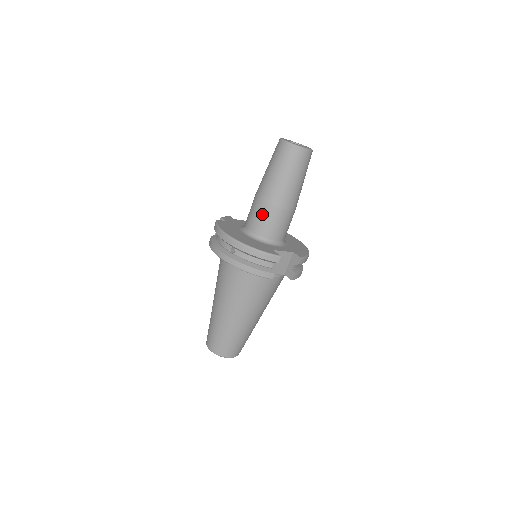
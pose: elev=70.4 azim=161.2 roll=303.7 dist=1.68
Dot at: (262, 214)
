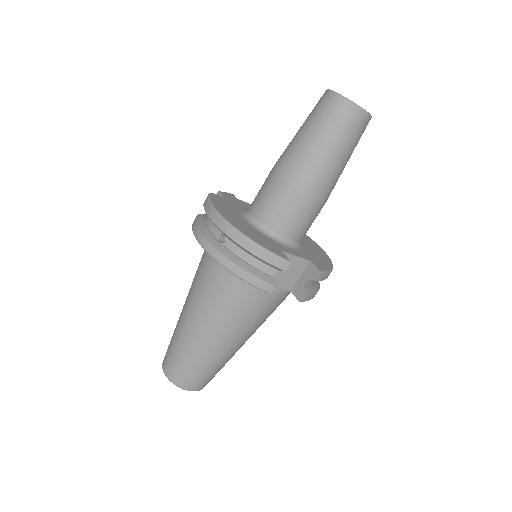
Dot at: (277, 195)
